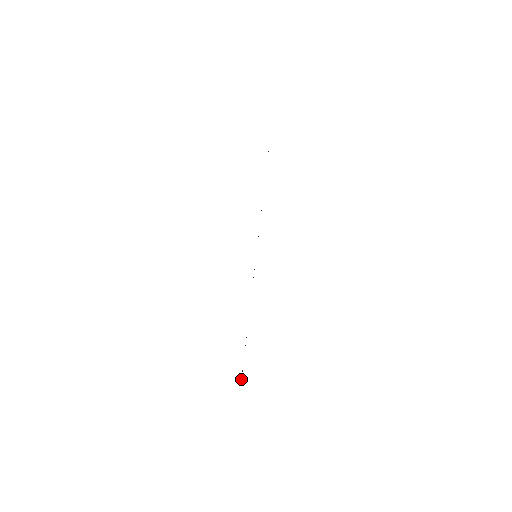
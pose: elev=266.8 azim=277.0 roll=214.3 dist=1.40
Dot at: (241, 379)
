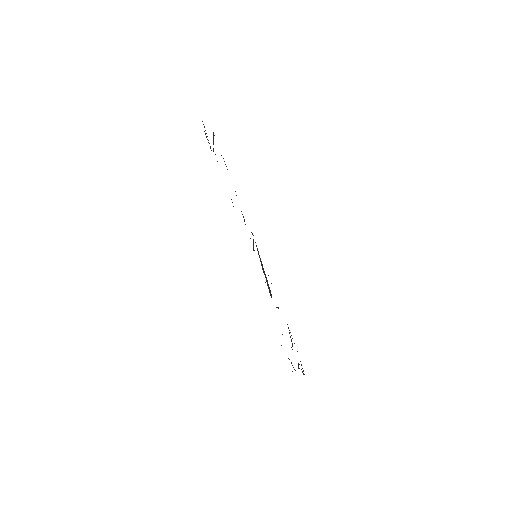
Dot at: (303, 374)
